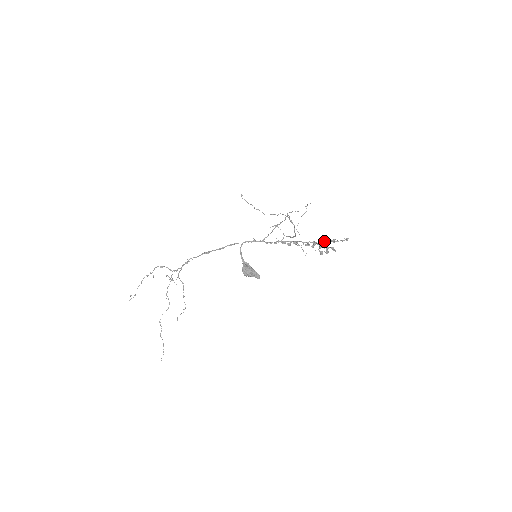
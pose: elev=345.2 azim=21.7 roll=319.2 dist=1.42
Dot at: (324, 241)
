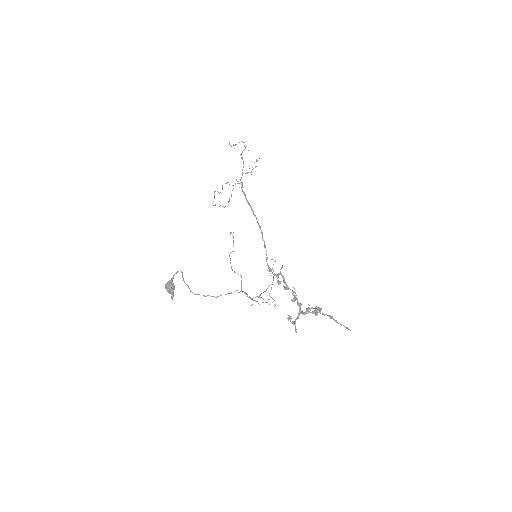
Dot at: (318, 310)
